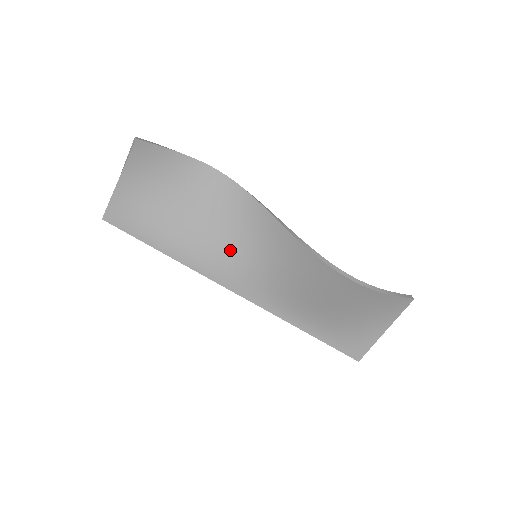
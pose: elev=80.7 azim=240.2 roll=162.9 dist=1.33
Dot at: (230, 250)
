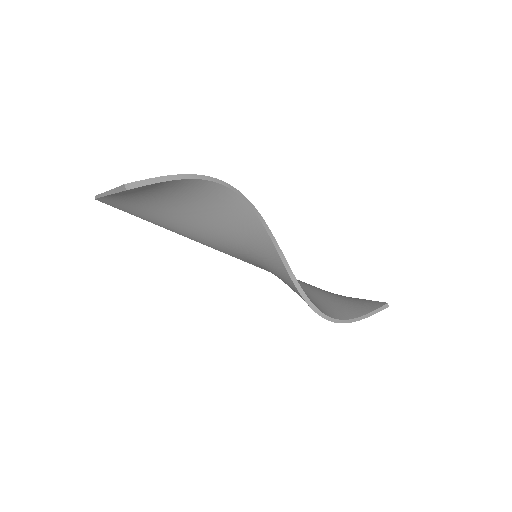
Dot at: (231, 244)
